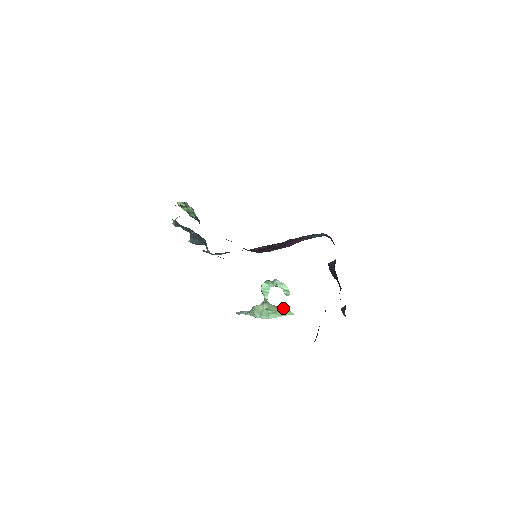
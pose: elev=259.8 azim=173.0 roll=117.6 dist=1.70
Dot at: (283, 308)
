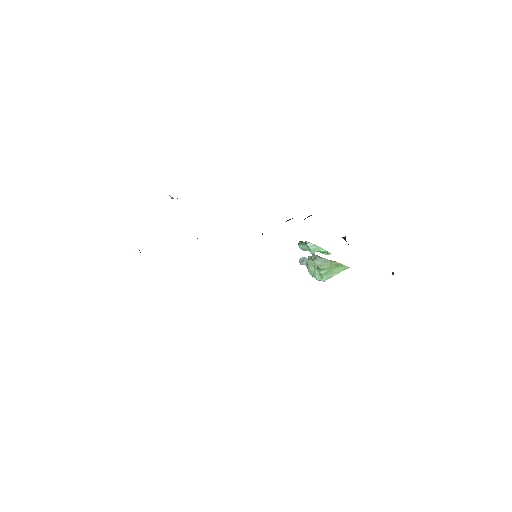
Dot at: (335, 263)
